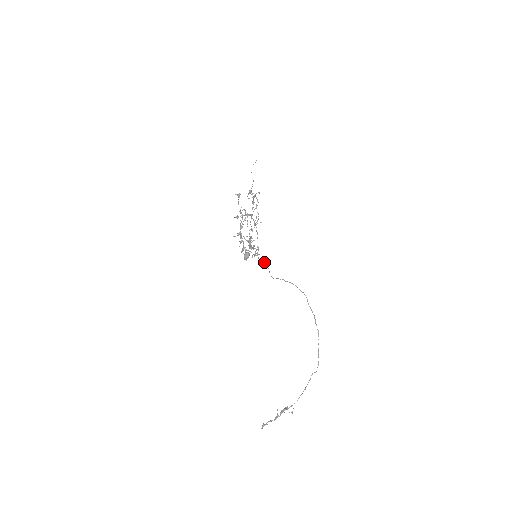
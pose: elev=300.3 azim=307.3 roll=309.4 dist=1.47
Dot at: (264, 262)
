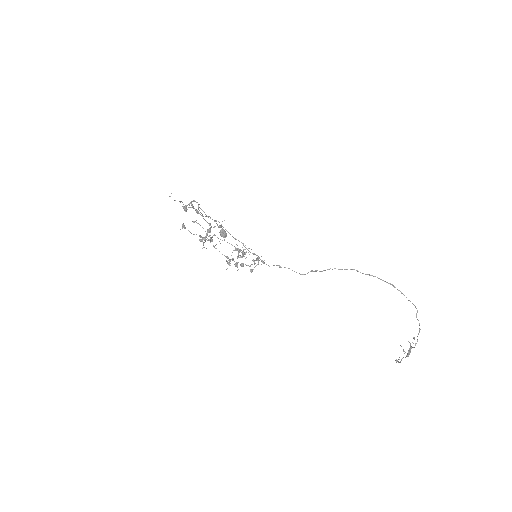
Dot at: (279, 267)
